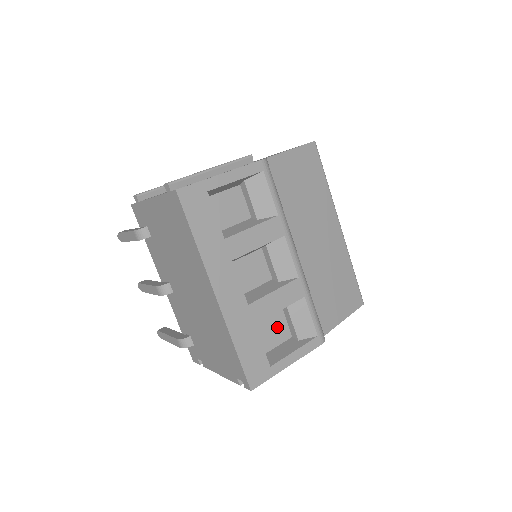
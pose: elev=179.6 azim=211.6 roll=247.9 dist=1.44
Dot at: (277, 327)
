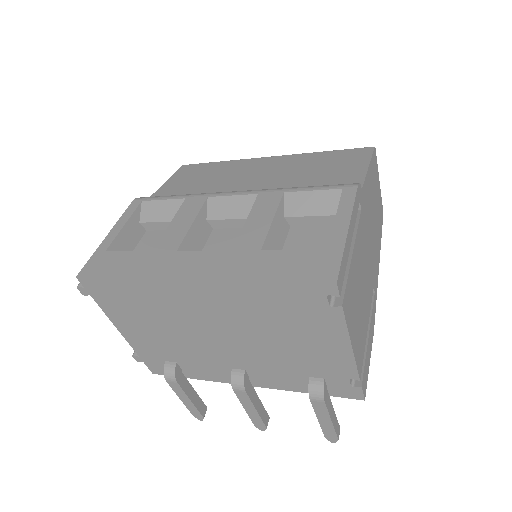
Dot at: (307, 238)
